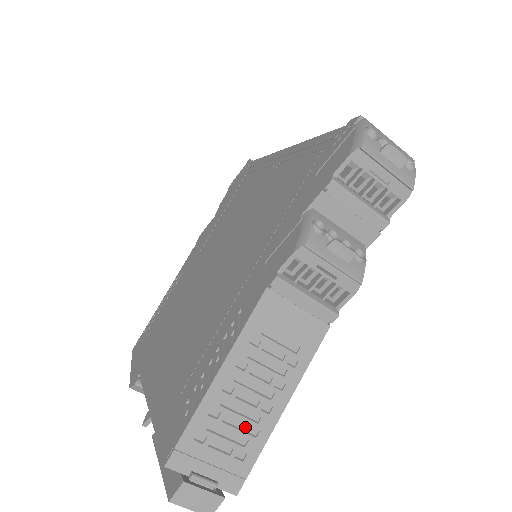
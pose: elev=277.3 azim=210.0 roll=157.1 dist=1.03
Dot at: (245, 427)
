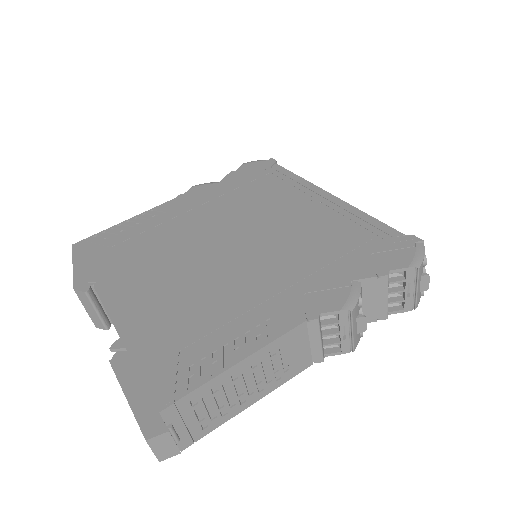
Dot at: (222, 407)
